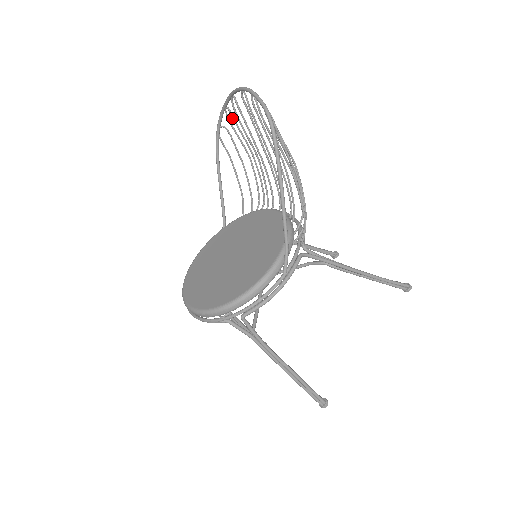
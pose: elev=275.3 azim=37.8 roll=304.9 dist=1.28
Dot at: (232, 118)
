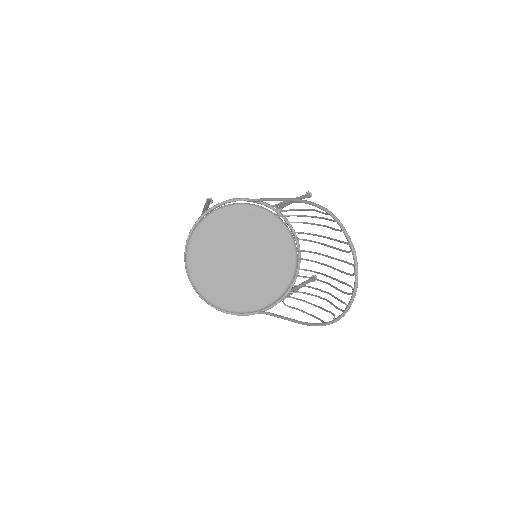
Dot at: (338, 230)
